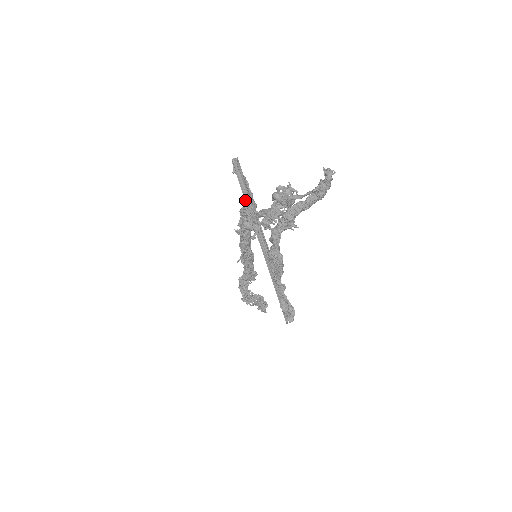
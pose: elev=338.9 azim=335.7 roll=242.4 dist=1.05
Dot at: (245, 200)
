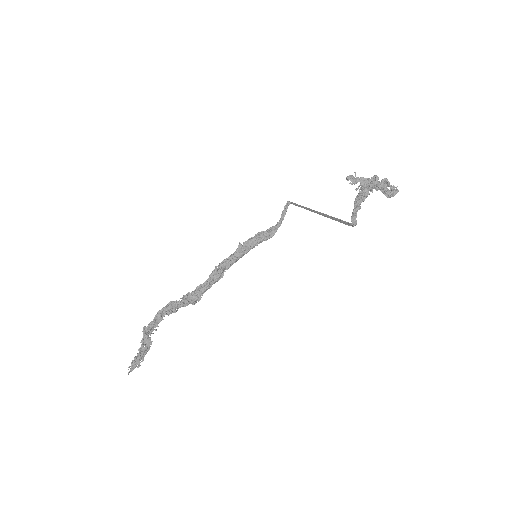
Dot at: (302, 206)
